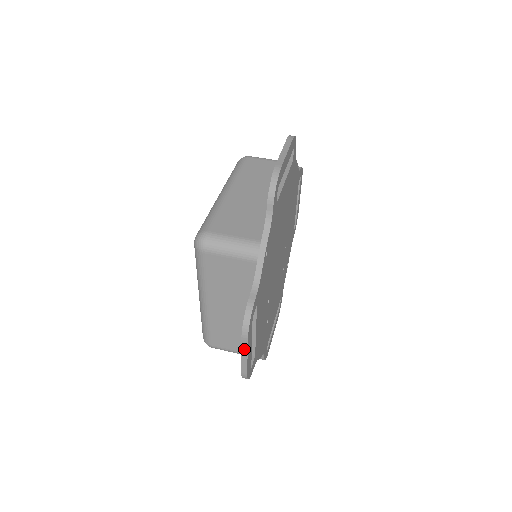
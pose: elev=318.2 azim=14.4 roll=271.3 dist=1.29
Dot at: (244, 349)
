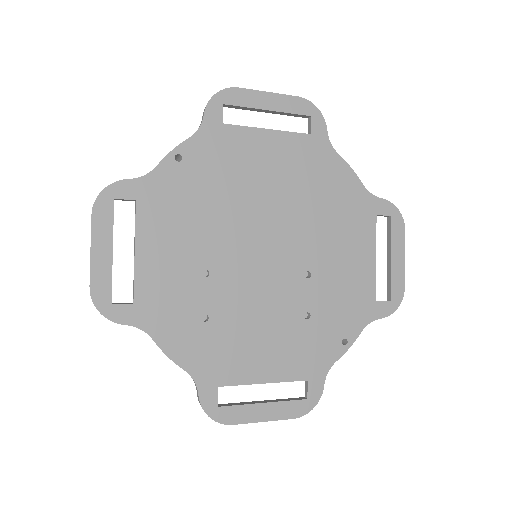
Dot at: (91, 234)
